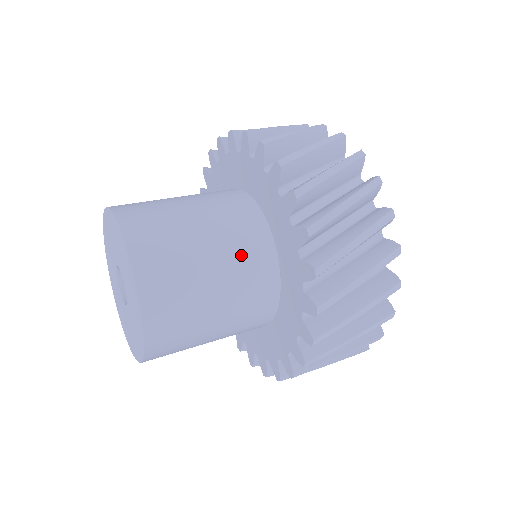
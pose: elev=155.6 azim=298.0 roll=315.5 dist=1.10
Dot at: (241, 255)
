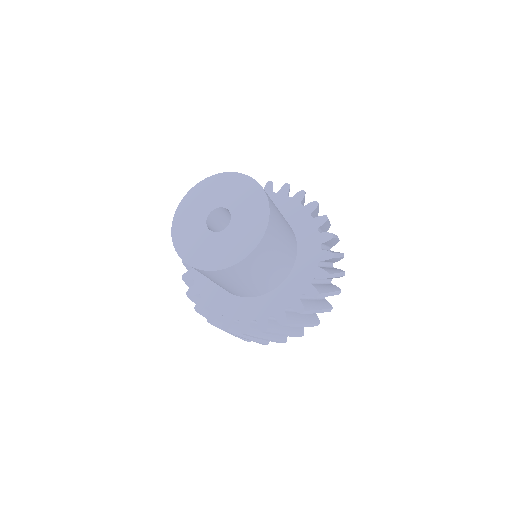
Dot at: occluded
